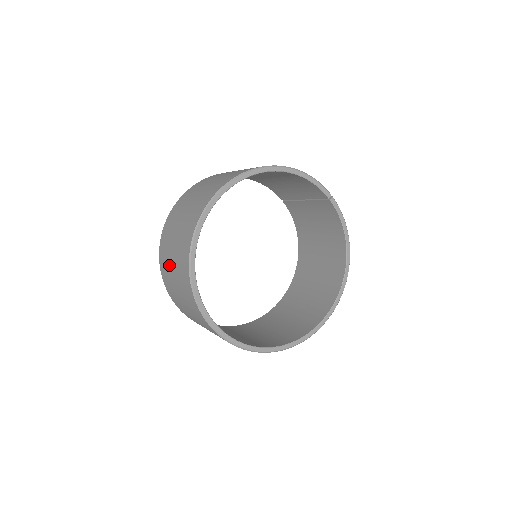
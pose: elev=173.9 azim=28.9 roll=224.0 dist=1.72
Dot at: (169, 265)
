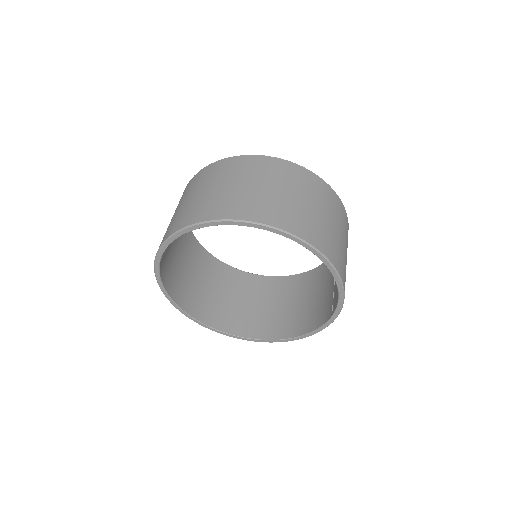
Dot at: (202, 185)
